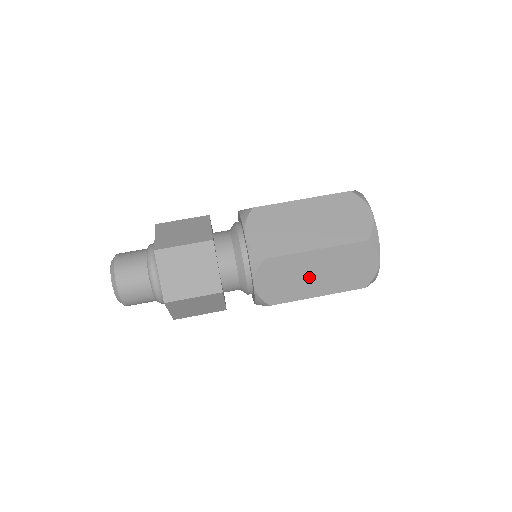
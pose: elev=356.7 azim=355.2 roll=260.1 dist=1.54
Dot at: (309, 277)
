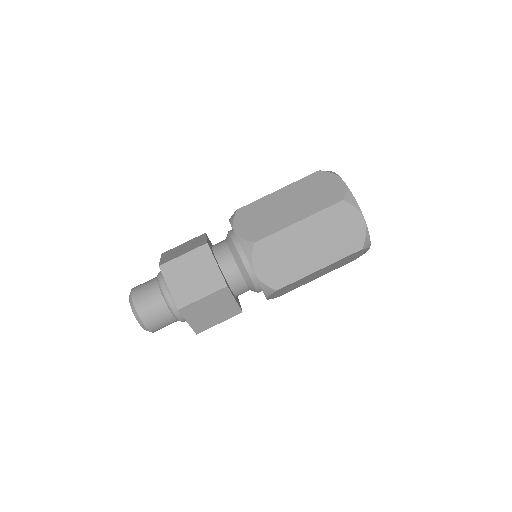
Dot at: (311, 278)
